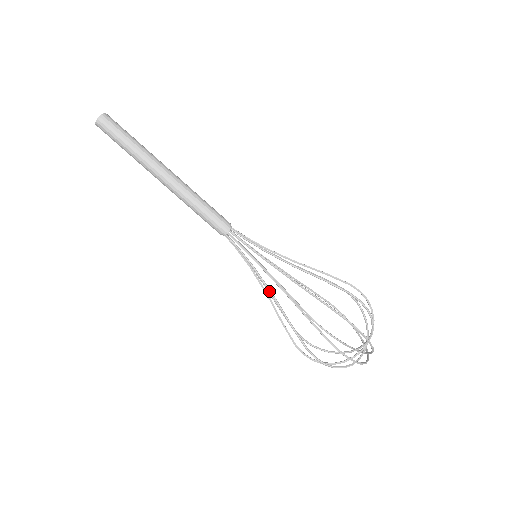
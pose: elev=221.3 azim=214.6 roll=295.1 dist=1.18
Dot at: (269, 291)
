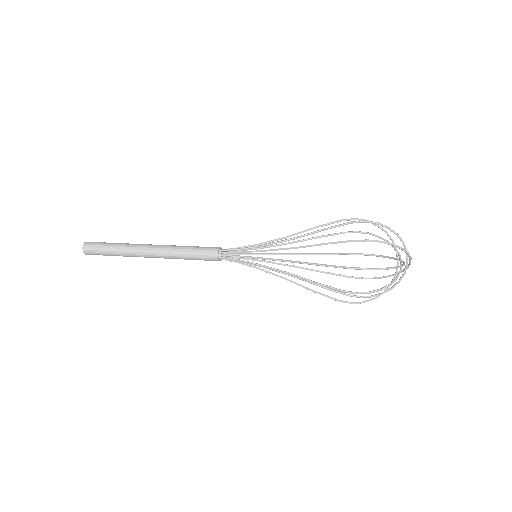
Dot at: (282, 260)
